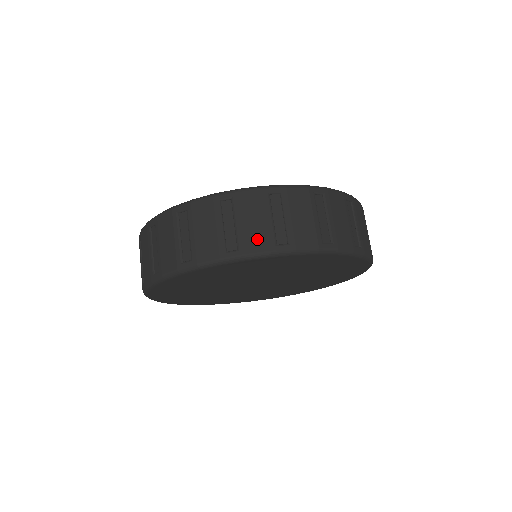
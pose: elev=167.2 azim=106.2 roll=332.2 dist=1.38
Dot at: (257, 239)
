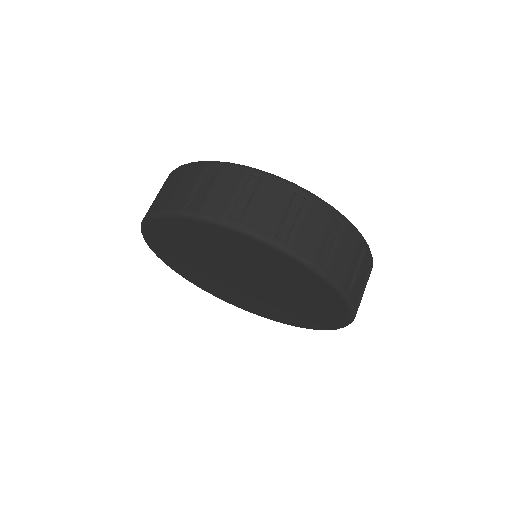
Dot at: (340, 270)
